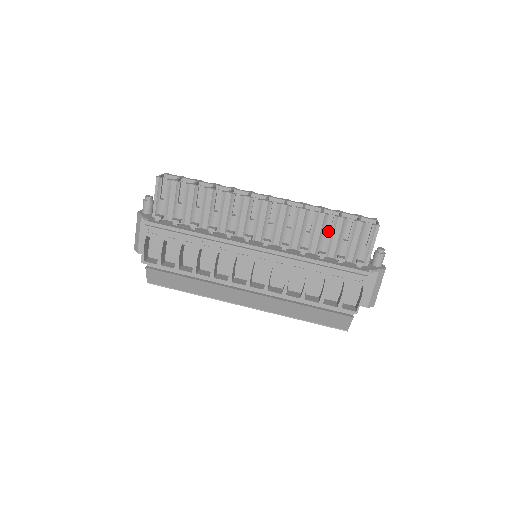
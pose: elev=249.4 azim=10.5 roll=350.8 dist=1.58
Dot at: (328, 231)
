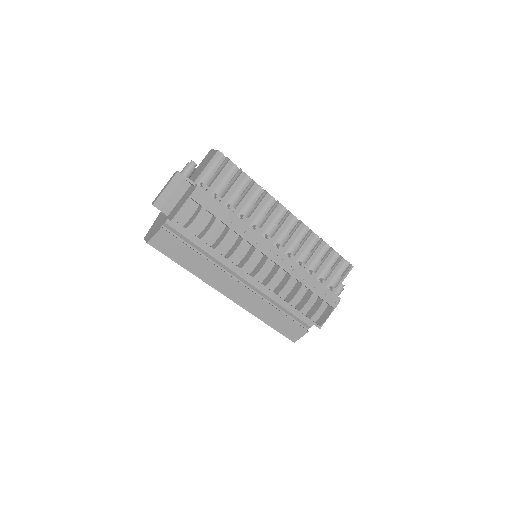
Dot at: occluded
